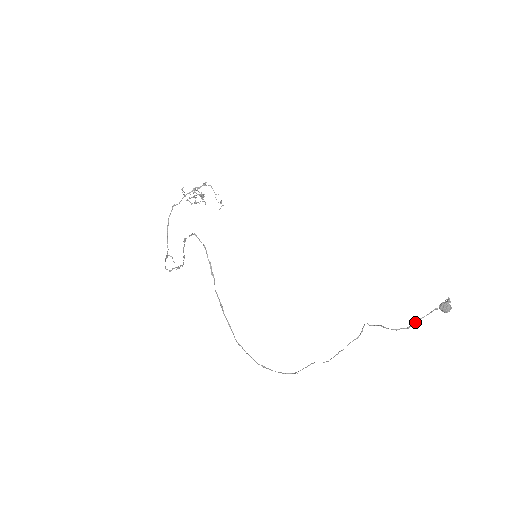
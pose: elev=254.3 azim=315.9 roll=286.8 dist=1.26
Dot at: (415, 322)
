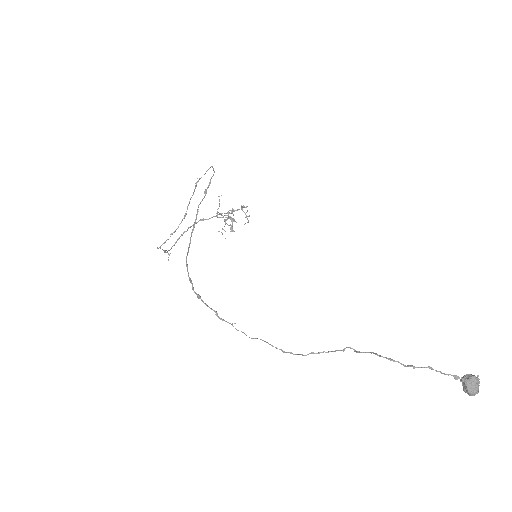
Dot at: occluded
